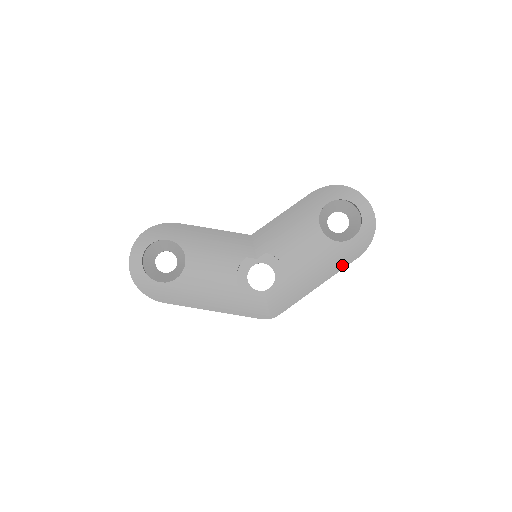
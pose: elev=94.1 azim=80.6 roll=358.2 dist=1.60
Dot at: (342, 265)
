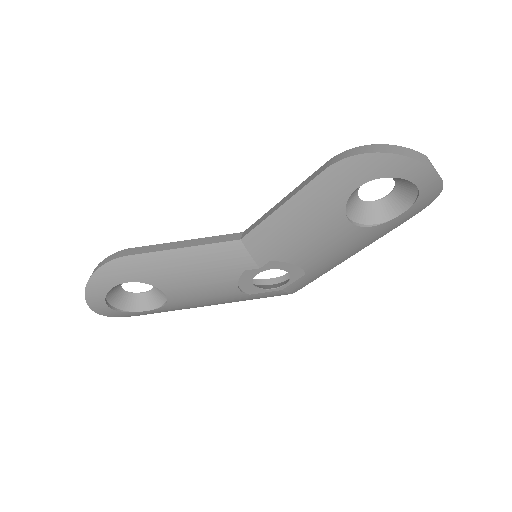
Dot at: (383, 235)
